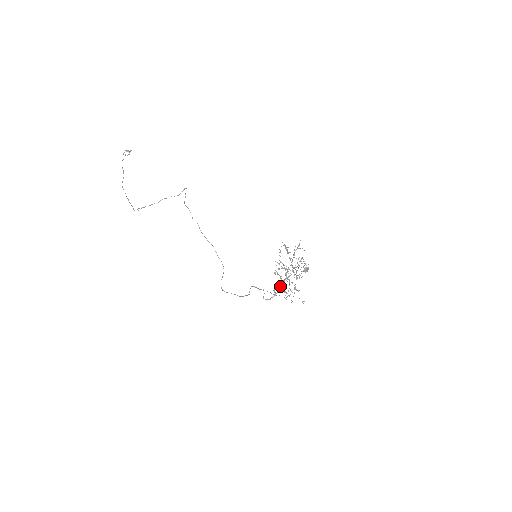
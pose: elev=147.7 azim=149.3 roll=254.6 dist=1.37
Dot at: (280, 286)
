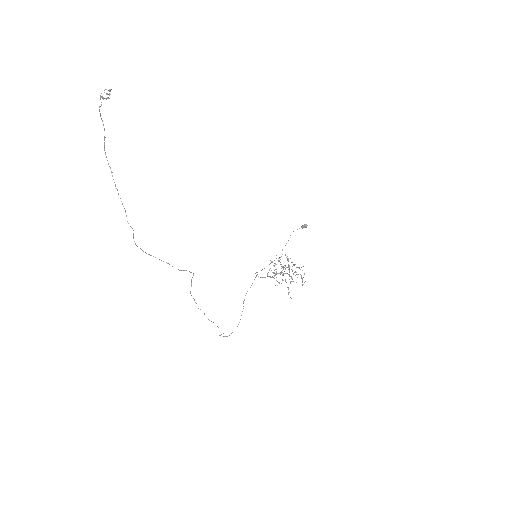
Dot at: (274, 273)
